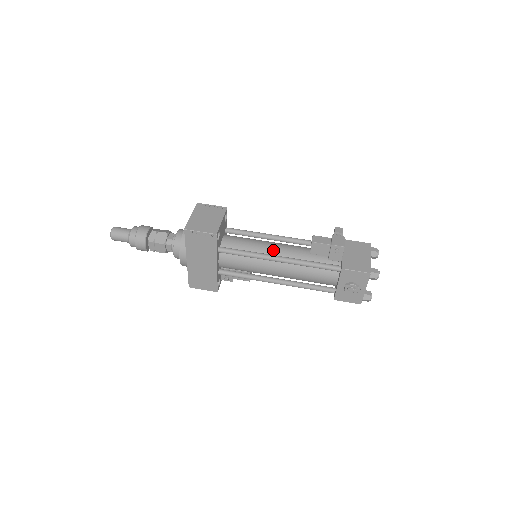
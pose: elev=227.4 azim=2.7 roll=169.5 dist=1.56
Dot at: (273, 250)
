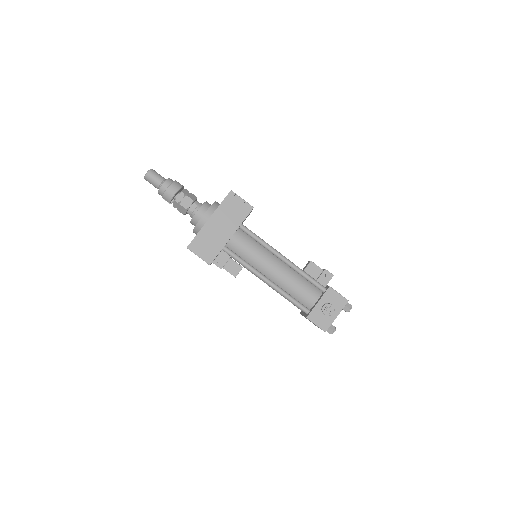
Dot at: occluded
